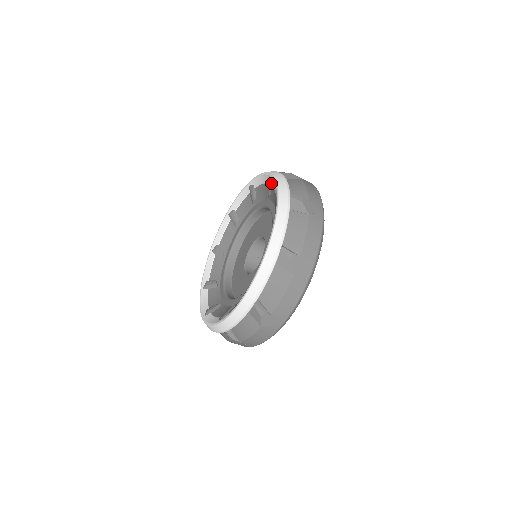
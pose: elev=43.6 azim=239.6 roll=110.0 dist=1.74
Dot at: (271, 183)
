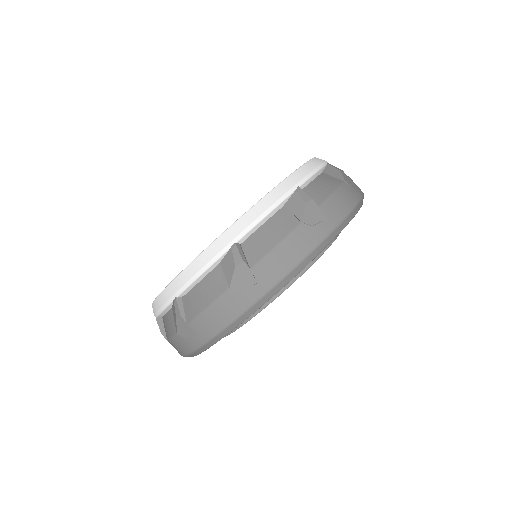
Dot at: occluded
